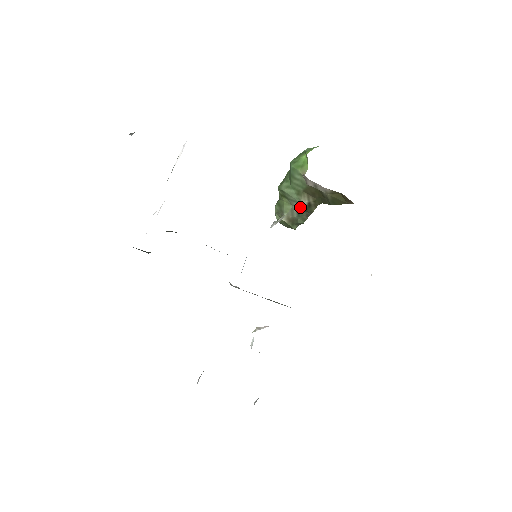
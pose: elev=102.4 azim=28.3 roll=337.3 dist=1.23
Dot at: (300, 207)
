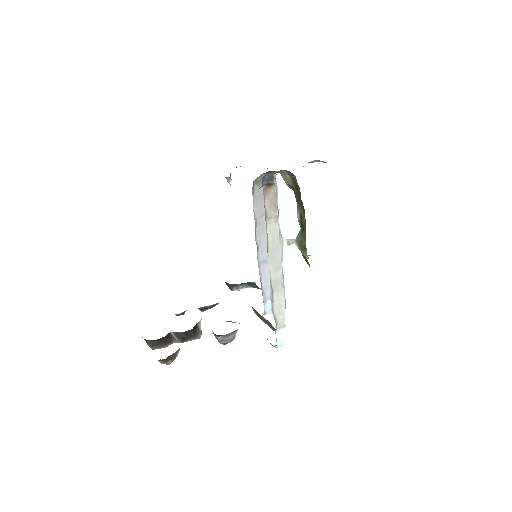
Dot at: (301, 224)
